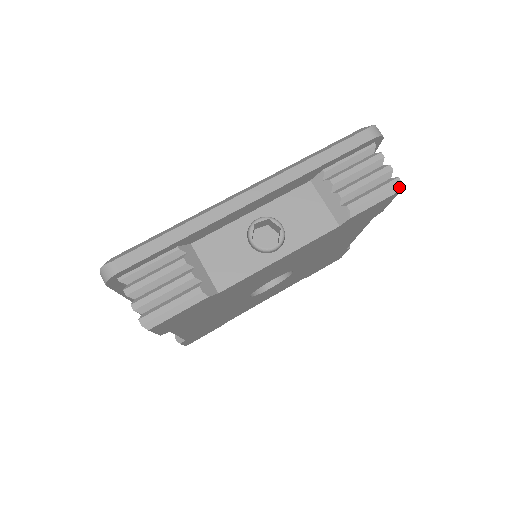
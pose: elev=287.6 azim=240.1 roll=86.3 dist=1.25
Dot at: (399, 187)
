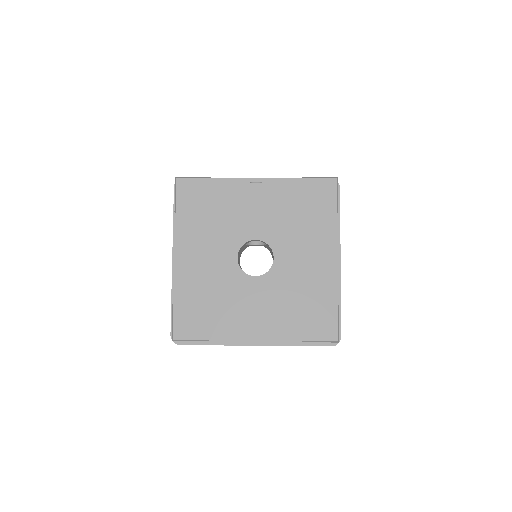
Dot at: (335, 178)
